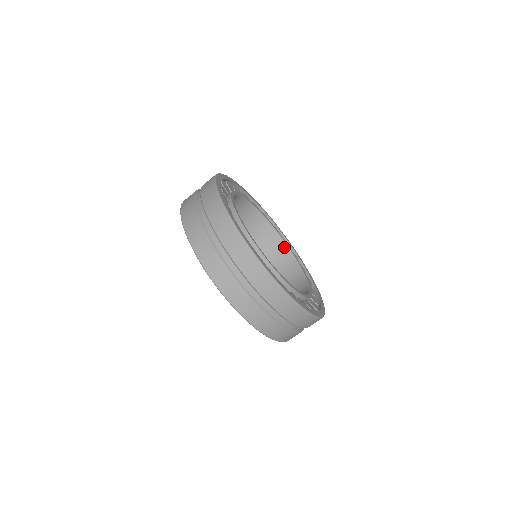
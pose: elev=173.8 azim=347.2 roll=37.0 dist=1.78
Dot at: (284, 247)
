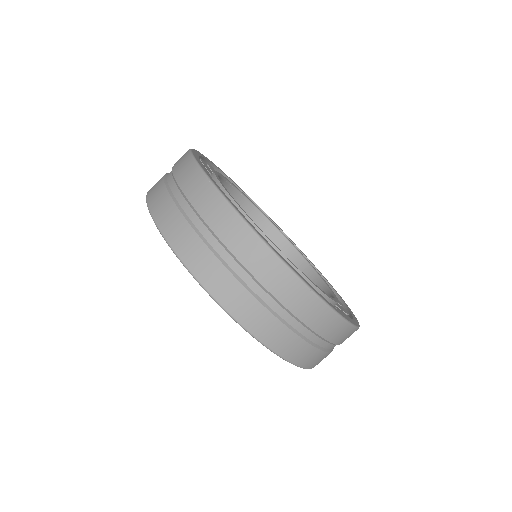
Dot at: (255, 212)
